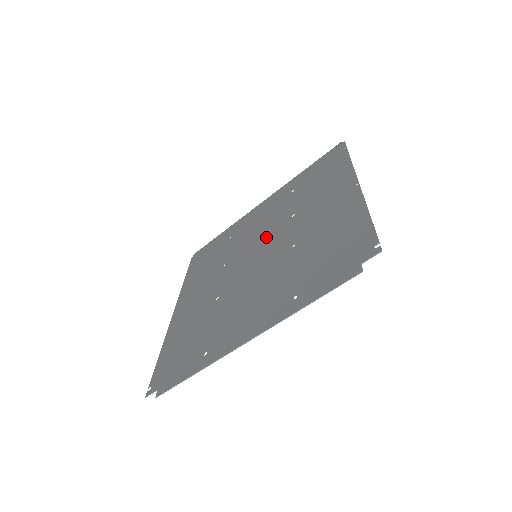
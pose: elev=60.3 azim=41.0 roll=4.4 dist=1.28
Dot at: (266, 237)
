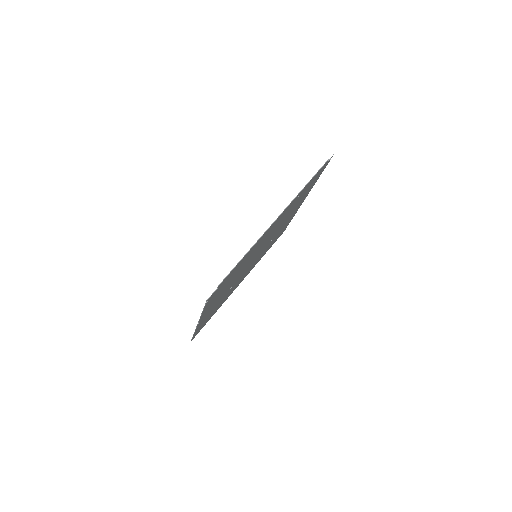
Dot at: (258, 255)
